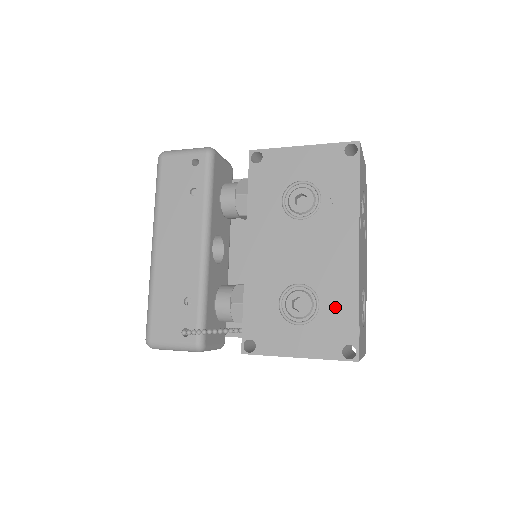
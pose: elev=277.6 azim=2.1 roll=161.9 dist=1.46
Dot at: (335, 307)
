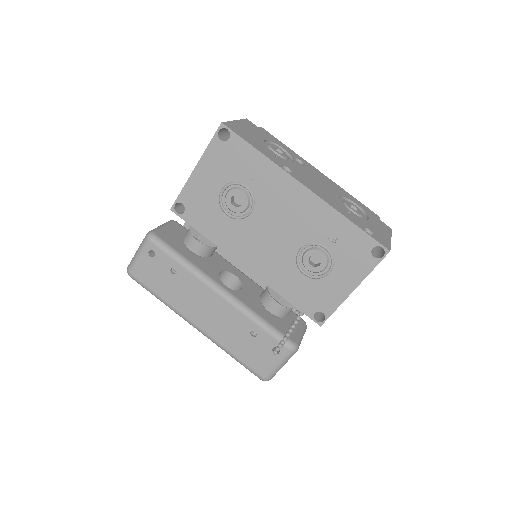
Dot at: (337, 237)
